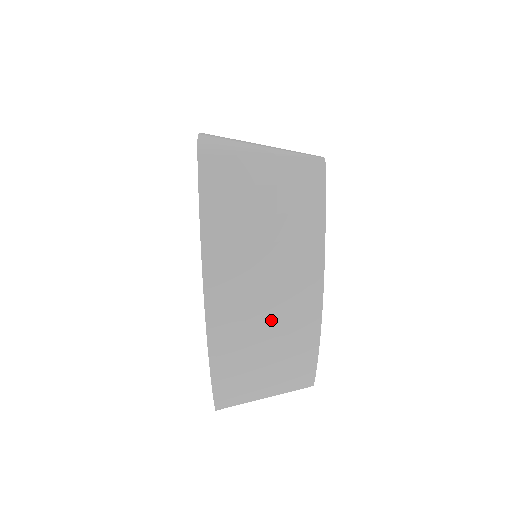
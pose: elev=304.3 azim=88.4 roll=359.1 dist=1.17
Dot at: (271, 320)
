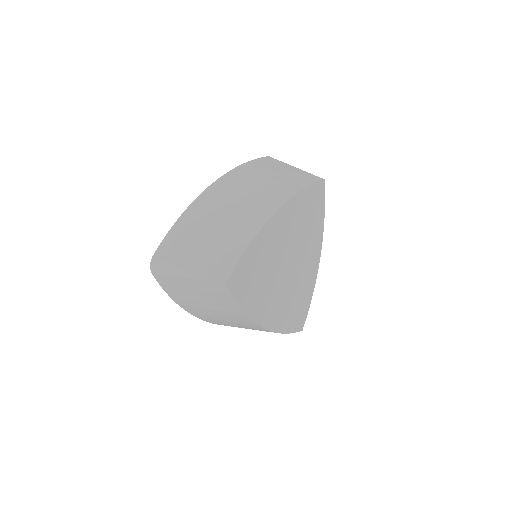
Dot at: (240, 204)
